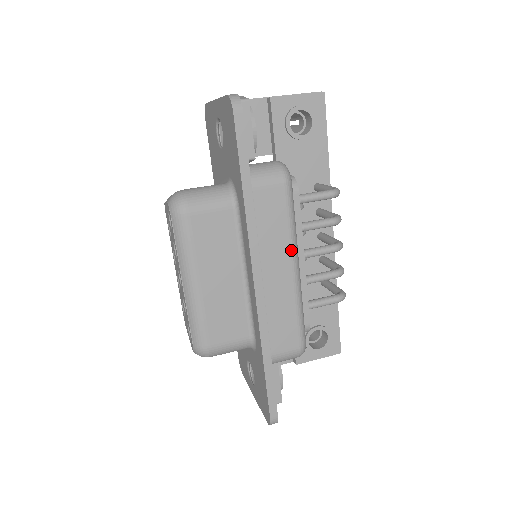
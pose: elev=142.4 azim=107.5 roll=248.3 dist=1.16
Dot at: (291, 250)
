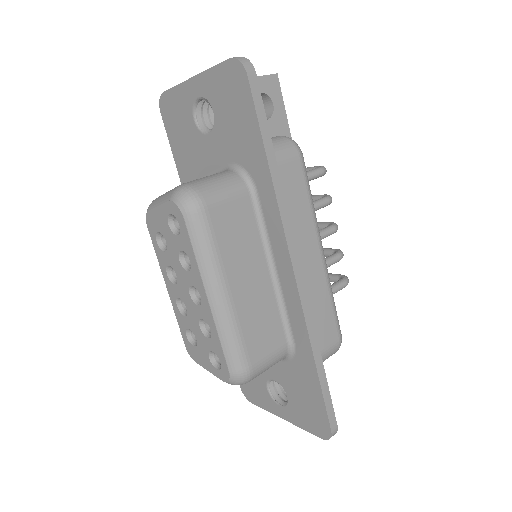
Dot at: (316, 231)
